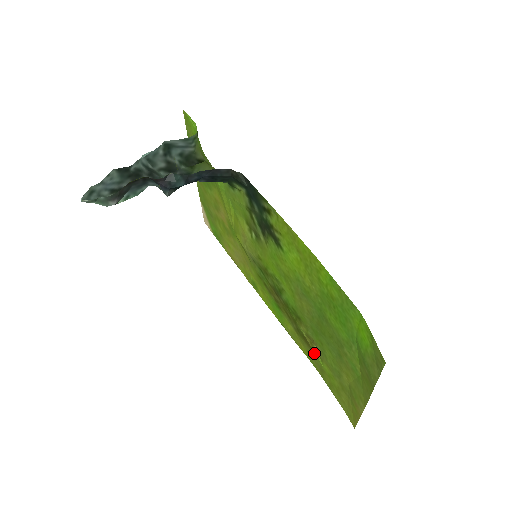
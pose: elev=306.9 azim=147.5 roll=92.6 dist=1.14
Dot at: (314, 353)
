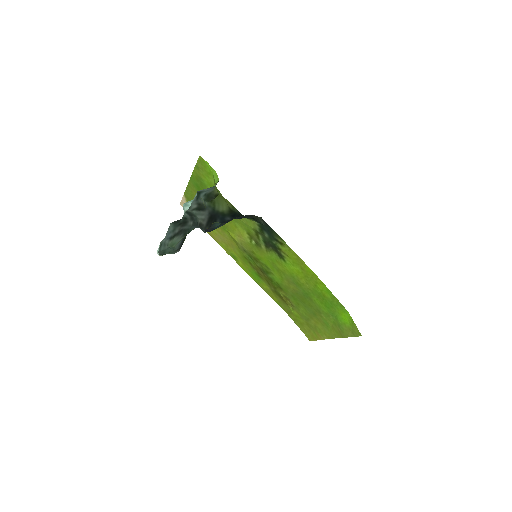
Dot at: (287, 305)
